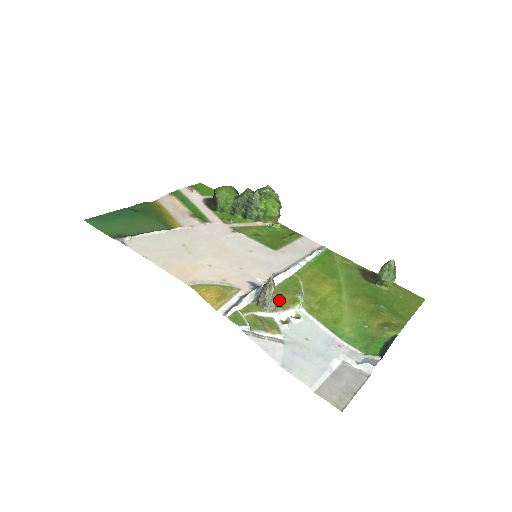
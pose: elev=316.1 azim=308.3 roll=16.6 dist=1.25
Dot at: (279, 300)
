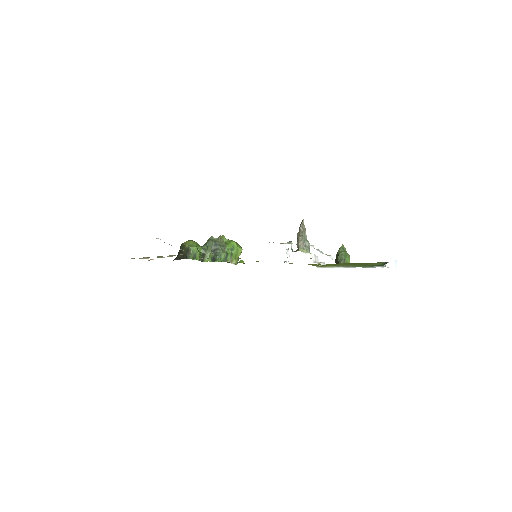
Dot at: occluded
